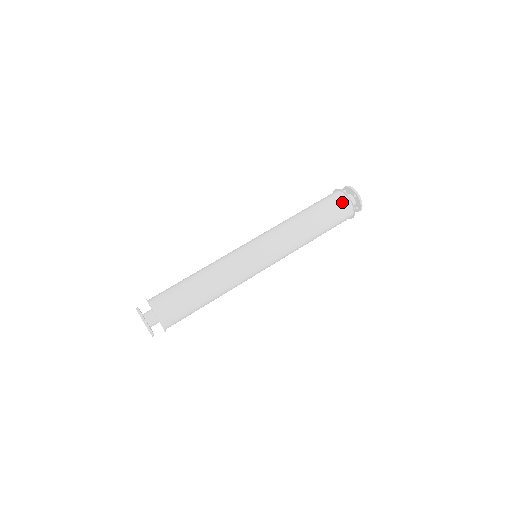
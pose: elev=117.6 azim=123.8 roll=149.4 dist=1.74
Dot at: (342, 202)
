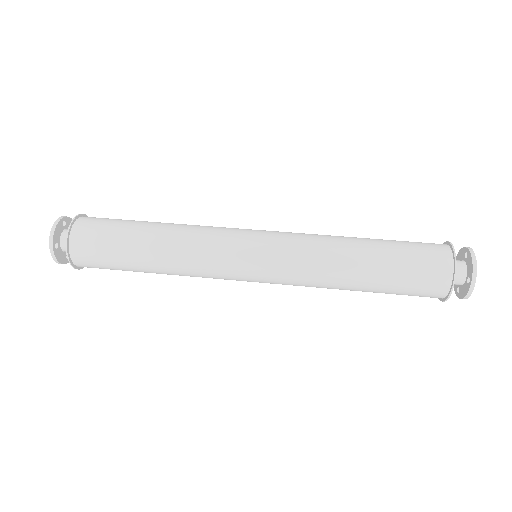
Dot at: (436, 281)
